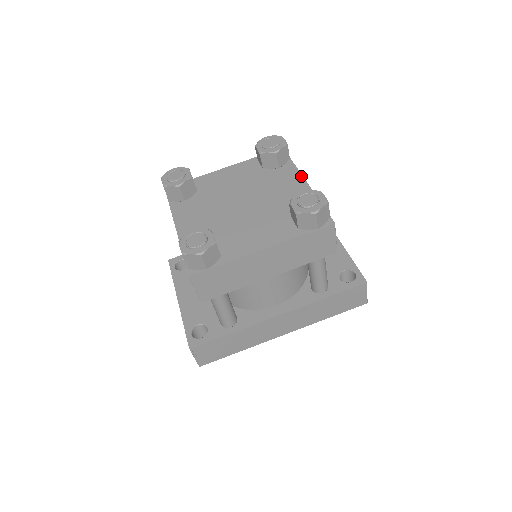
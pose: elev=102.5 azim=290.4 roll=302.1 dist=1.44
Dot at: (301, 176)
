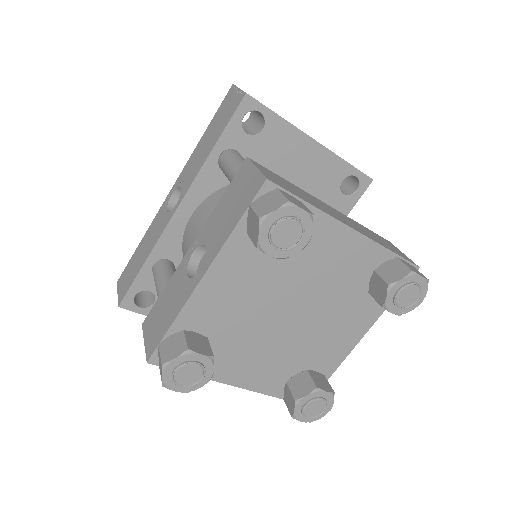
Dot at: (340, 224)
